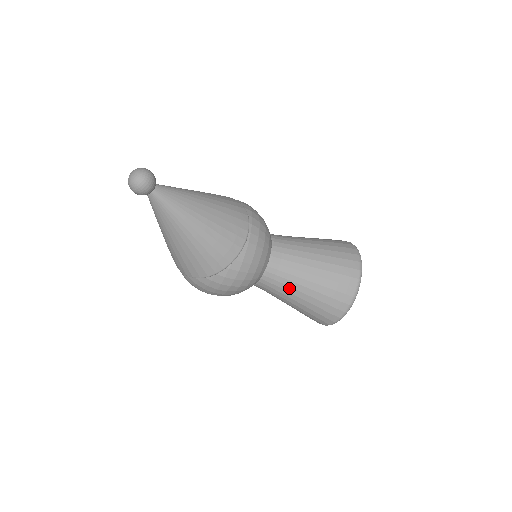
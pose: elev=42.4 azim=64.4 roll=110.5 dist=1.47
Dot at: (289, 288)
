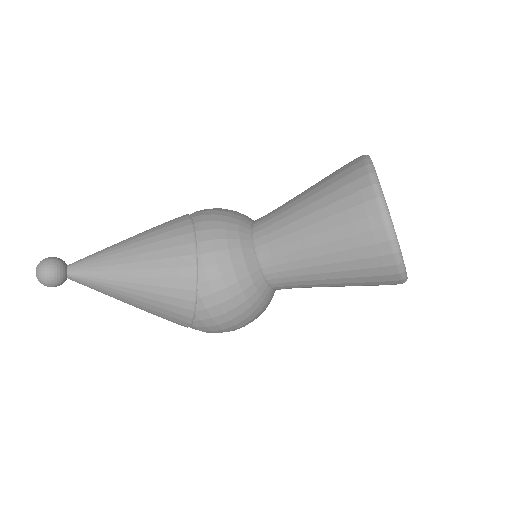
Dot at: (302, 270)
